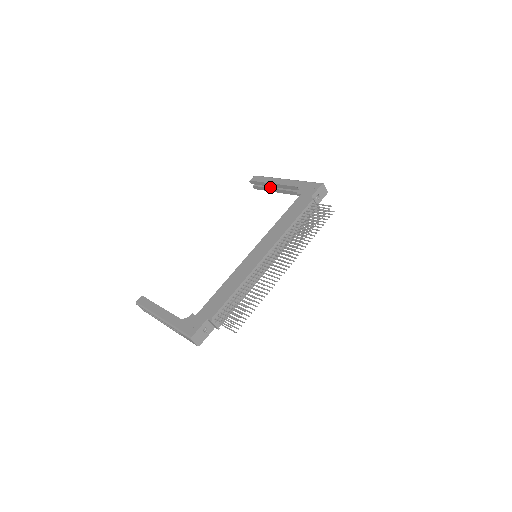
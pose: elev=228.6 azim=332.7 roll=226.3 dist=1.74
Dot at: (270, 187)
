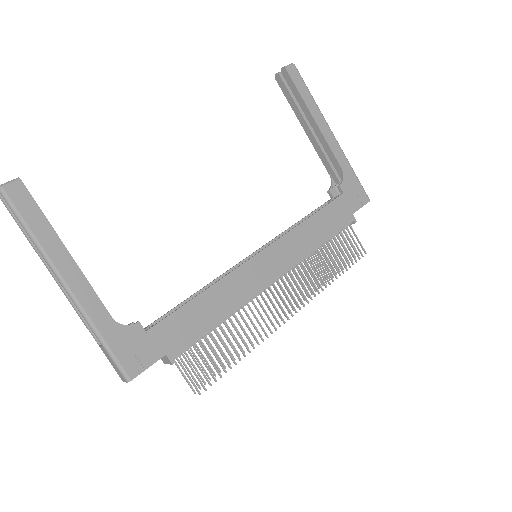
Dot at: (303, 112)
